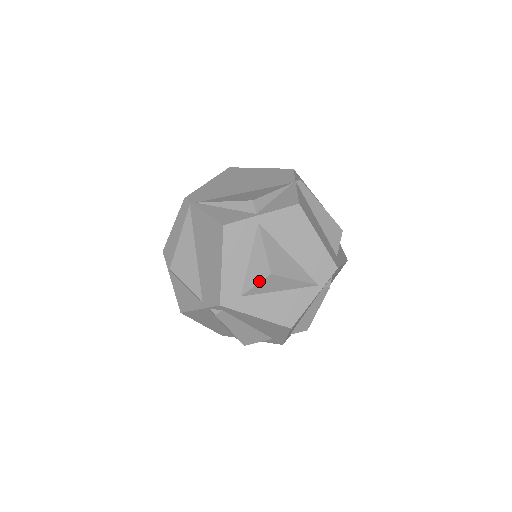
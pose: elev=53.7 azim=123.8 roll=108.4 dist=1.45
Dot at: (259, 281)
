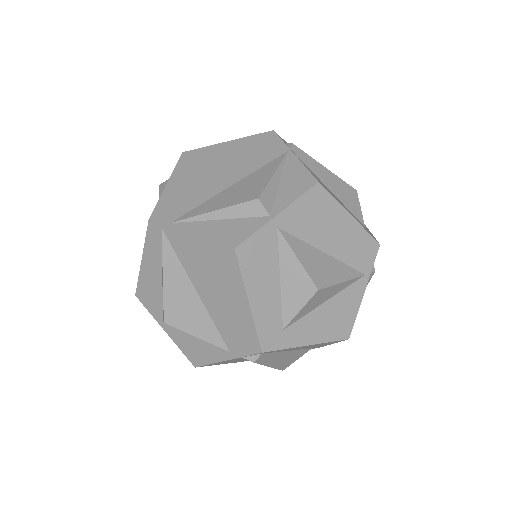
Dot at: (304, 304)
